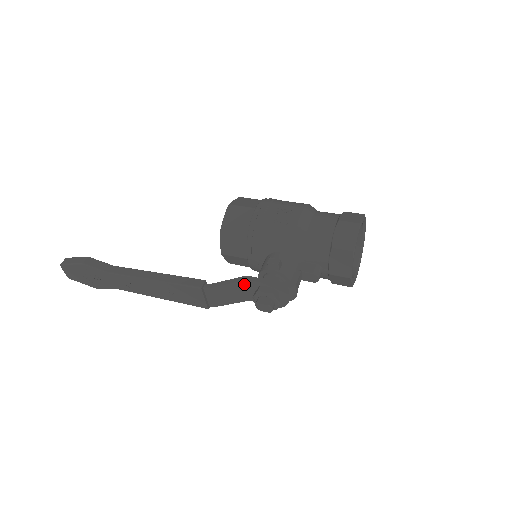
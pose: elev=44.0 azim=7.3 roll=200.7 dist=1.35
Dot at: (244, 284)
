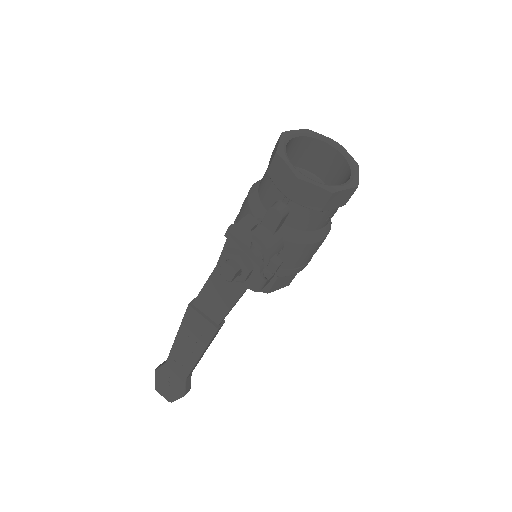
Dot at: occluded
